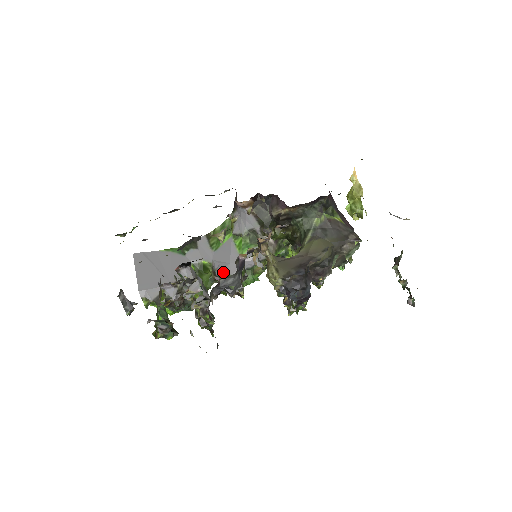
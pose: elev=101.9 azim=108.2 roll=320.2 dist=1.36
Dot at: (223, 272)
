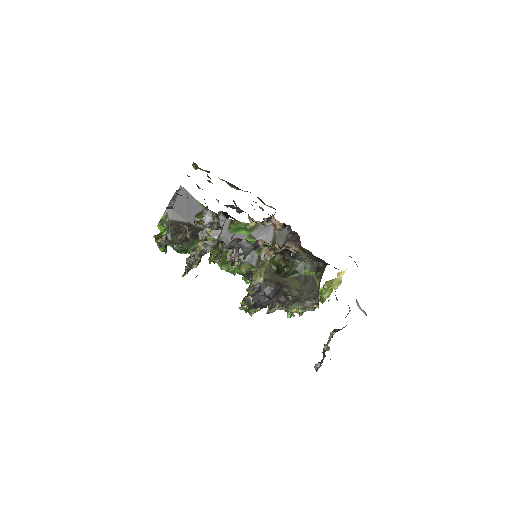
Dot at: occluded
